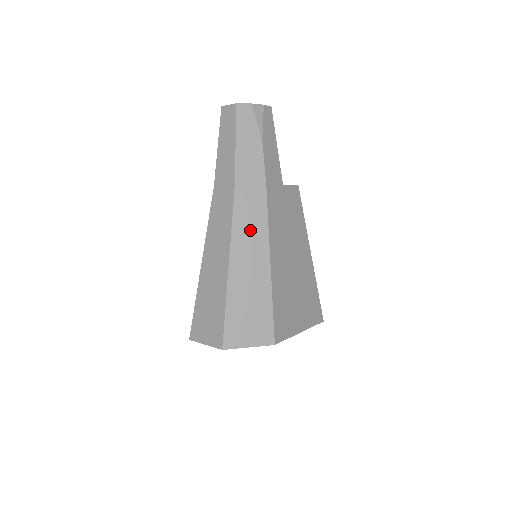
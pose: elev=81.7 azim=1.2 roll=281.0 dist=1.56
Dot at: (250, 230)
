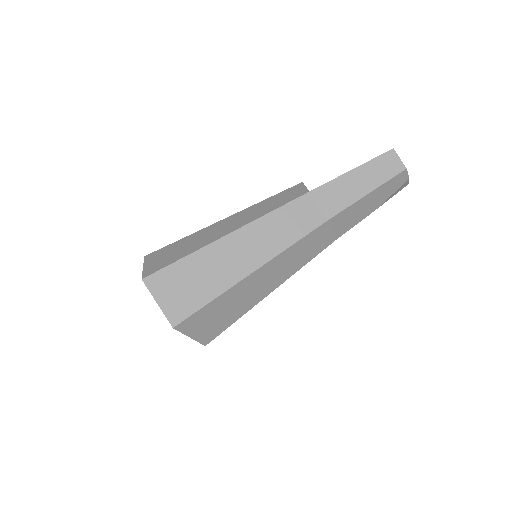
Dot at: (294, 259)
